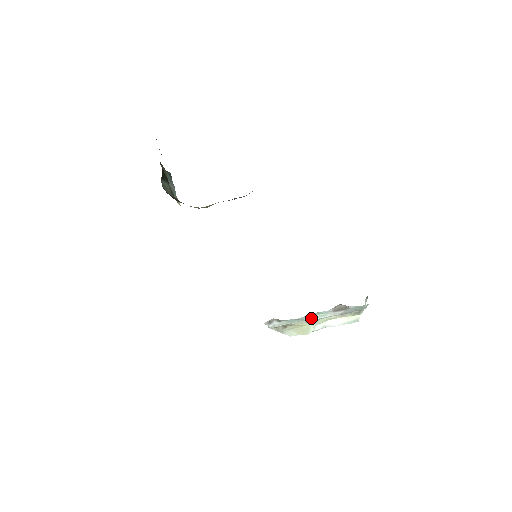
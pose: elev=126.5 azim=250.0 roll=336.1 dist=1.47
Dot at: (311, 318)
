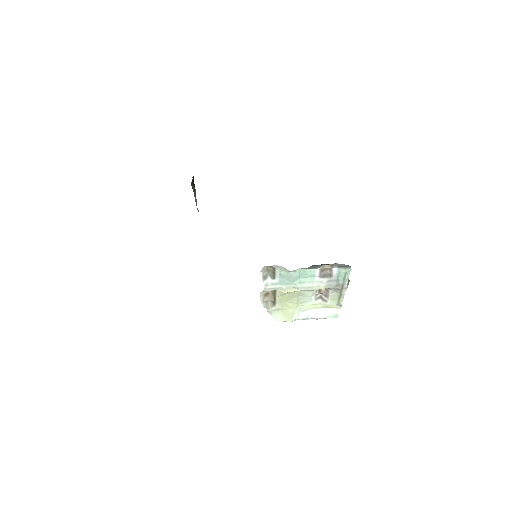
Dot at: (300, 283)
